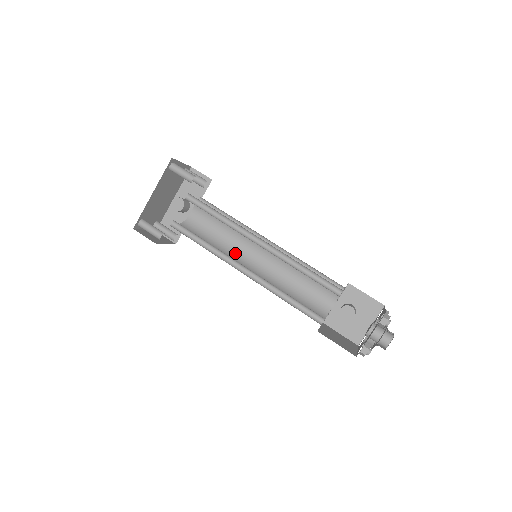
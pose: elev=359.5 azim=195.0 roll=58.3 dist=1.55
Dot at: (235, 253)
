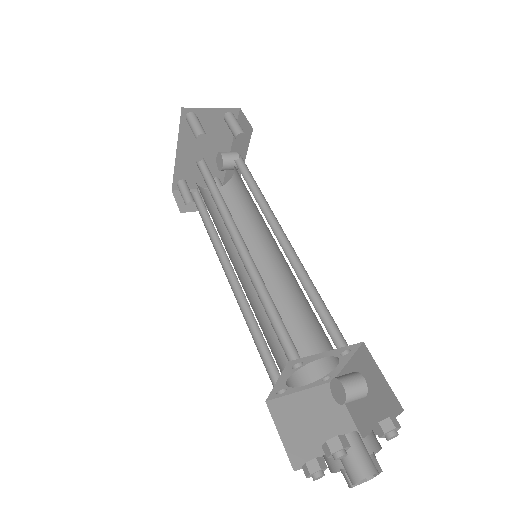
Dot at: (256, 240)
